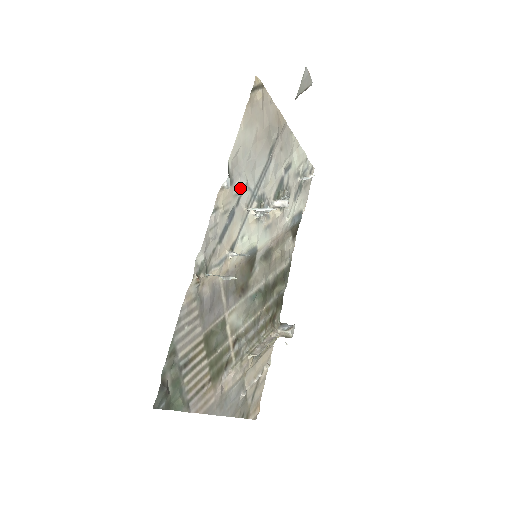
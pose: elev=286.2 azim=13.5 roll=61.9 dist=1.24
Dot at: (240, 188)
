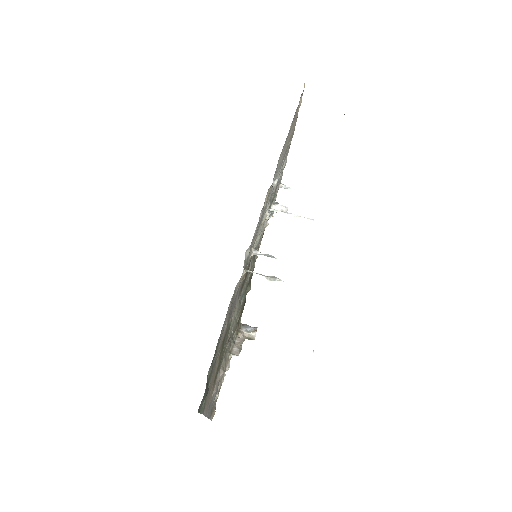
Dot at: (272, 187)
